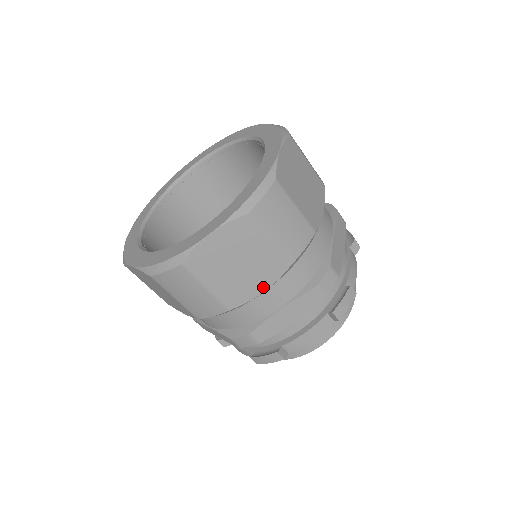
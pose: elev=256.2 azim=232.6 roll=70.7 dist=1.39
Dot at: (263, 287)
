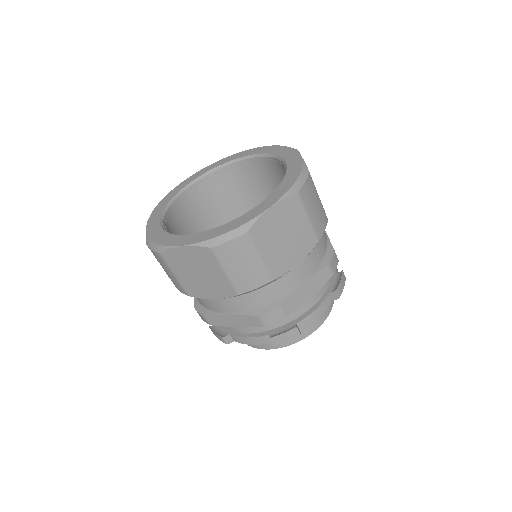
Dot at: (298, 260)
